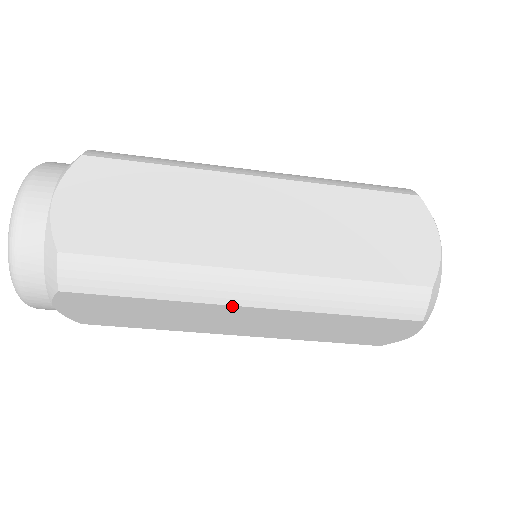
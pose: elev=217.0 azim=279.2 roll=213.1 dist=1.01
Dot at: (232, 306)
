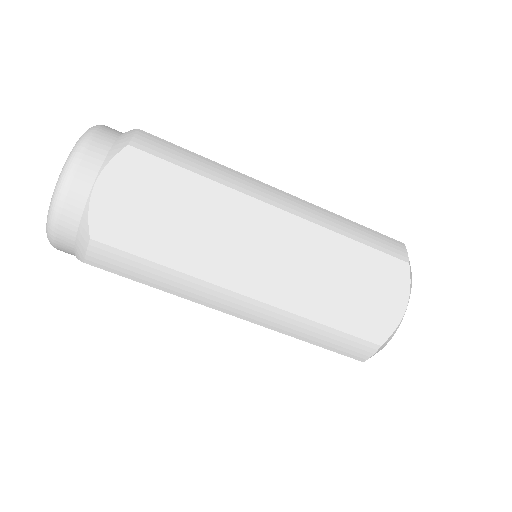
Dot at: occluded
